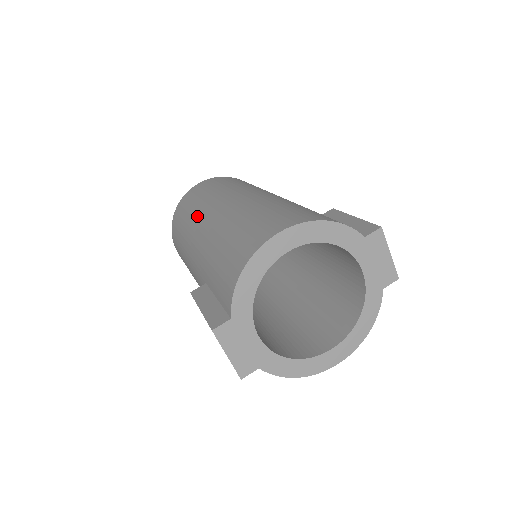
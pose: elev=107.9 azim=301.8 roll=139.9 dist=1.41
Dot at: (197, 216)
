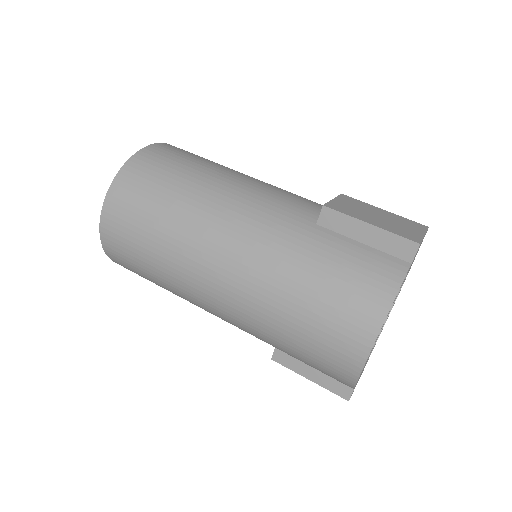
Dot at: (185, 292)
